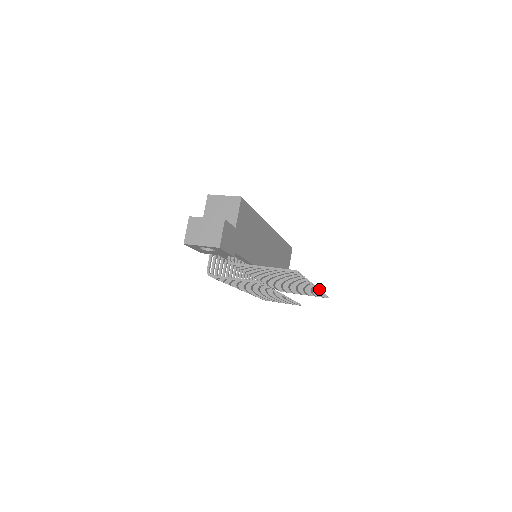
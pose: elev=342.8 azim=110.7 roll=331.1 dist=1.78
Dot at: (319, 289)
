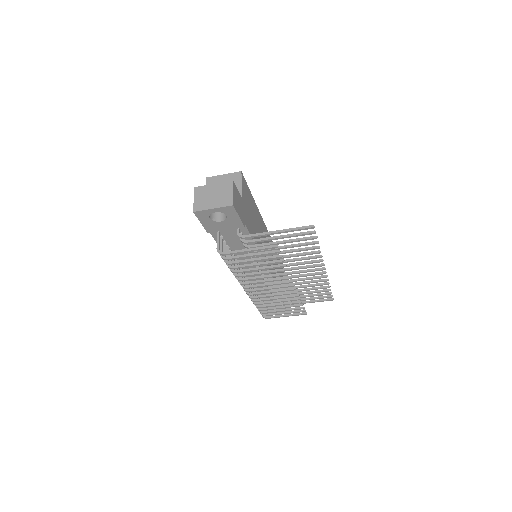
Dot at: occluded
